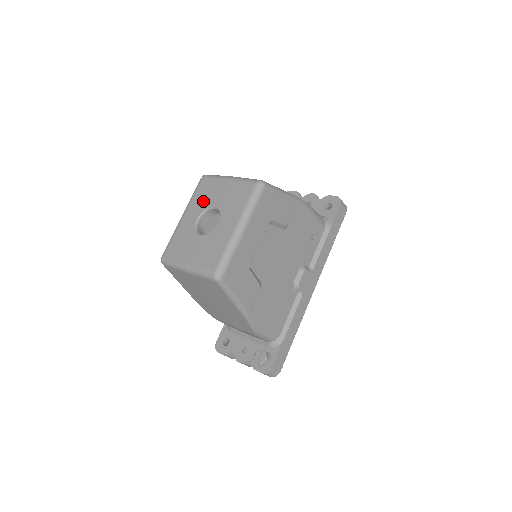
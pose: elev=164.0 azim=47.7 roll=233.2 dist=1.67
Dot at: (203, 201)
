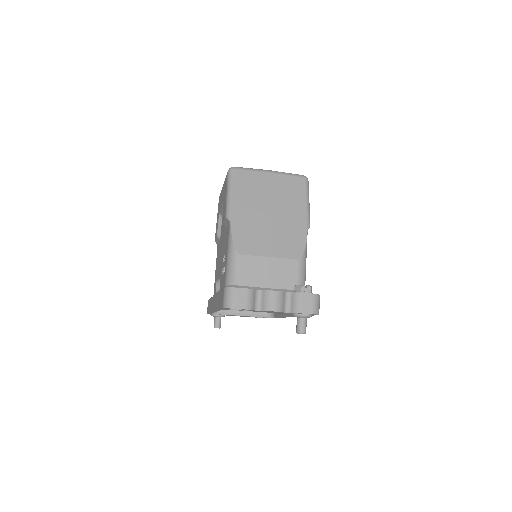
Dot at: occluded
